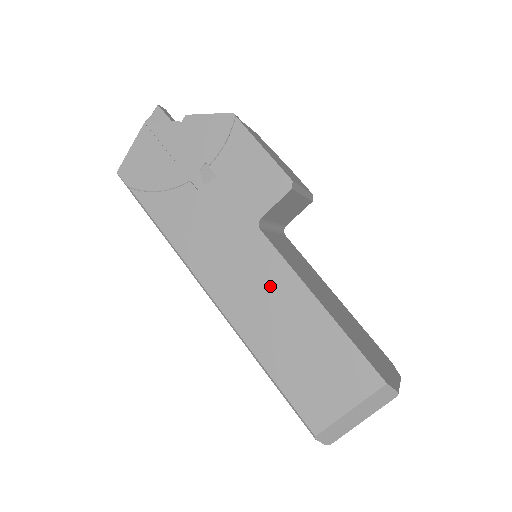
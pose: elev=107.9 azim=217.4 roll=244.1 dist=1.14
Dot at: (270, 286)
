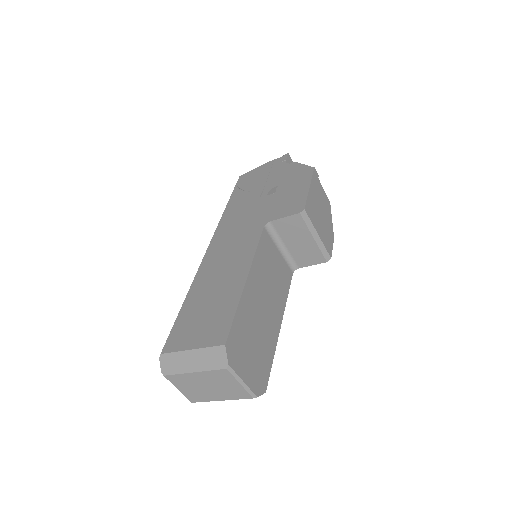
Dot at: (236, 257)
